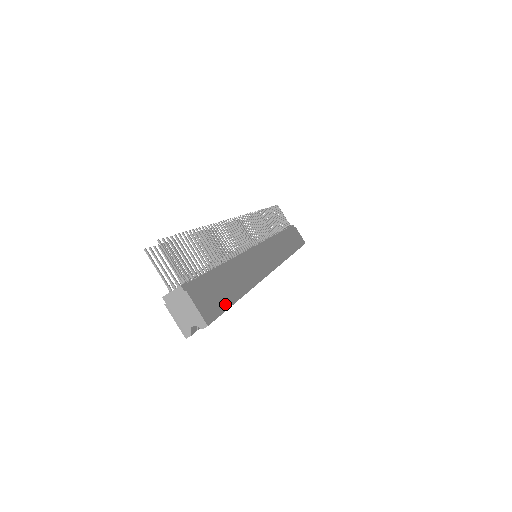
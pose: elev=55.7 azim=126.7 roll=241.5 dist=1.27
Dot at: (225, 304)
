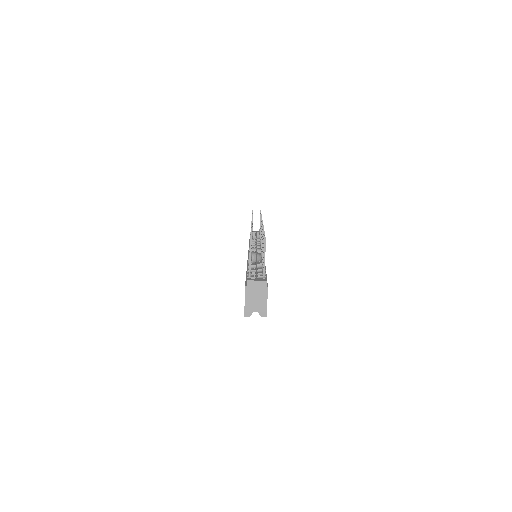
Dot at: occluded
